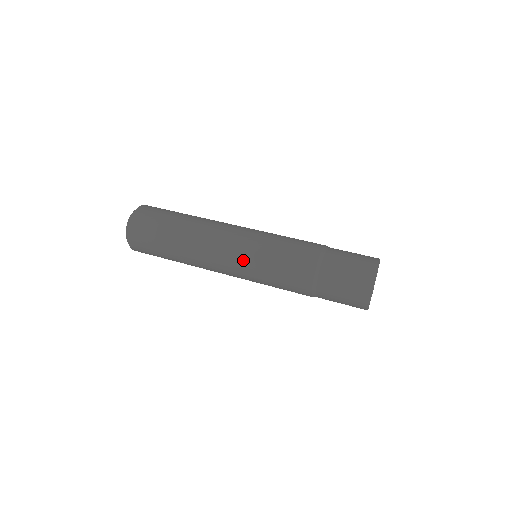
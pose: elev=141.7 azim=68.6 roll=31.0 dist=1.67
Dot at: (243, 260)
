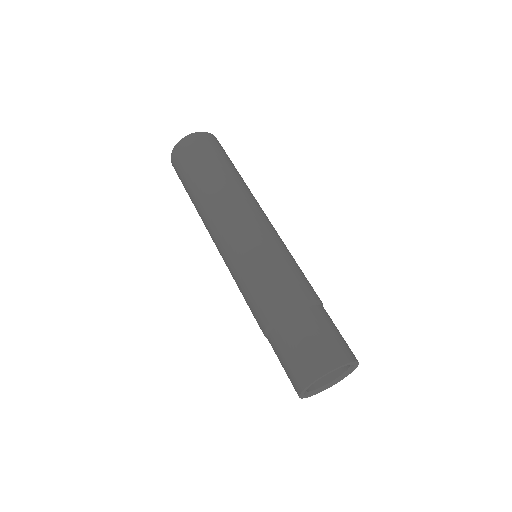
Dot at: (226, 260)
